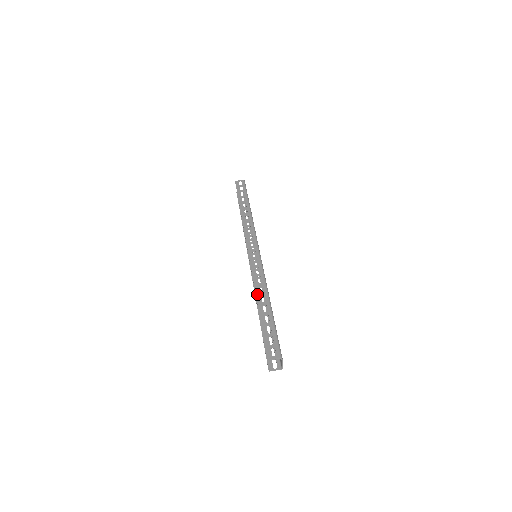
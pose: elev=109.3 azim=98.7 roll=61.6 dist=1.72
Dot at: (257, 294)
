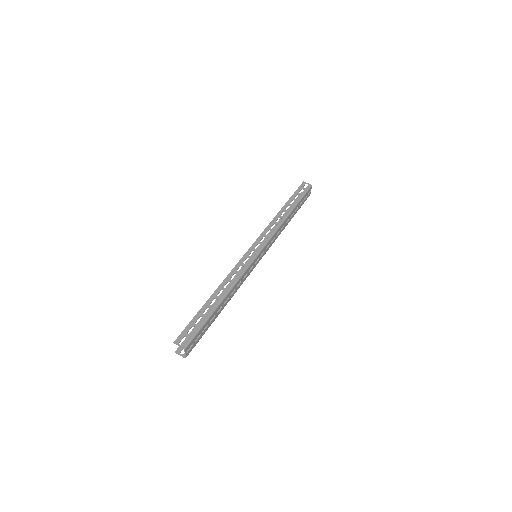
Dot at: (220, 287)
